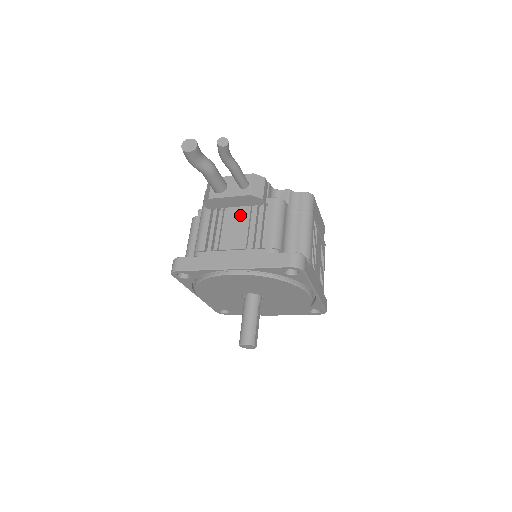
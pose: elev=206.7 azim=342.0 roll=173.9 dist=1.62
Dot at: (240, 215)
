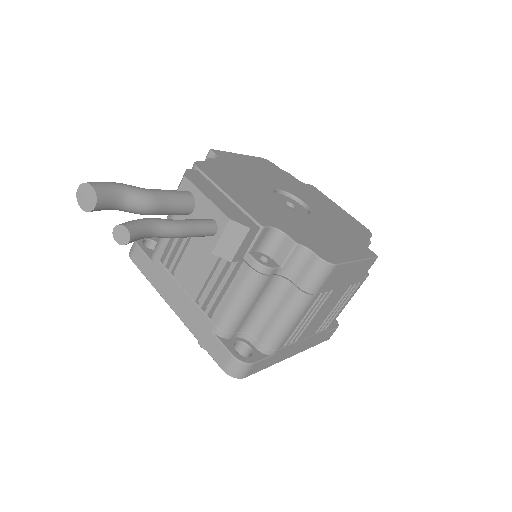
Dot at: occluded
